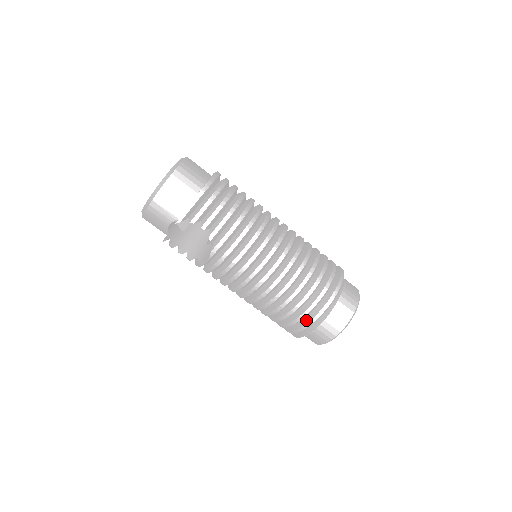
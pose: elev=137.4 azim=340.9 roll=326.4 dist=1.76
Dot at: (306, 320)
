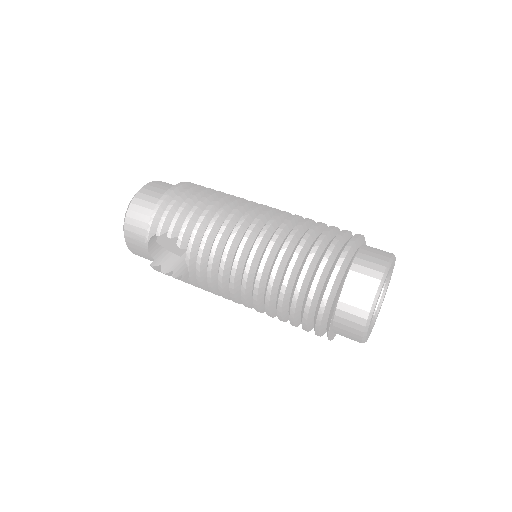
Dot at: (317, 308)
